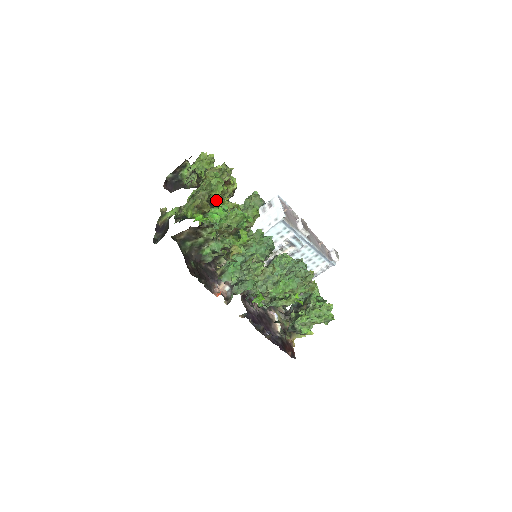
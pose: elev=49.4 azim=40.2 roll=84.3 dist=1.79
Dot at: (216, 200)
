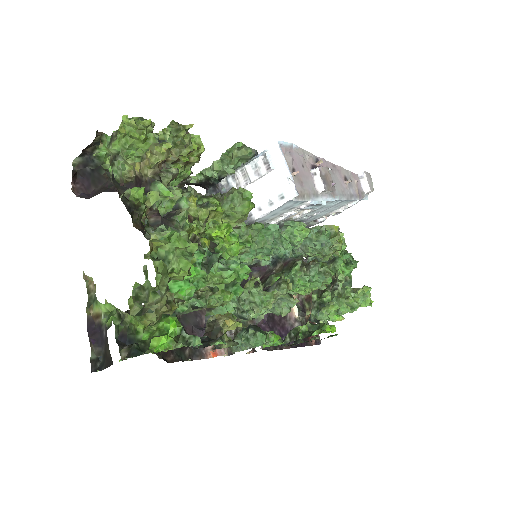
Dot at: (182, 280)
